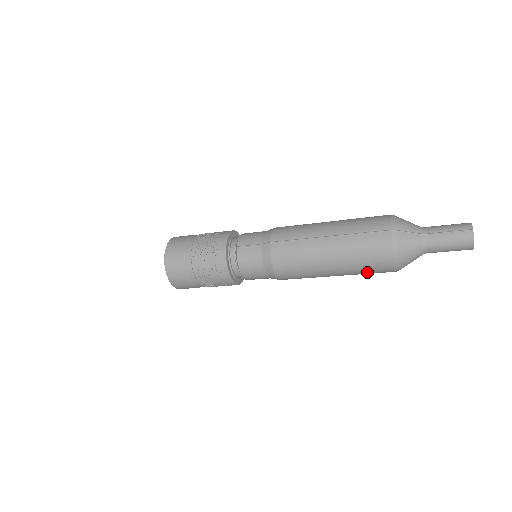
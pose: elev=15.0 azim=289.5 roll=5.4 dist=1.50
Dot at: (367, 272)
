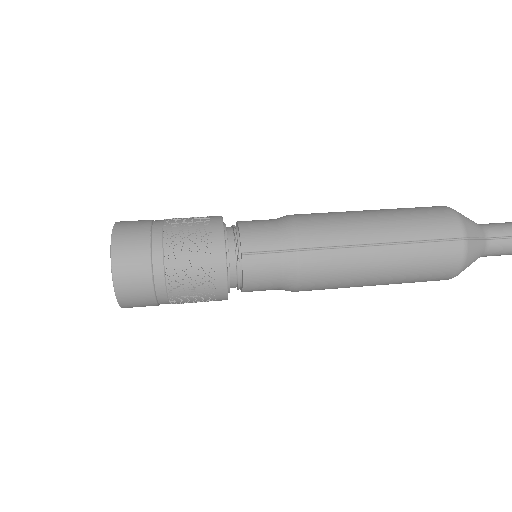
Dot at: (412, 282)
